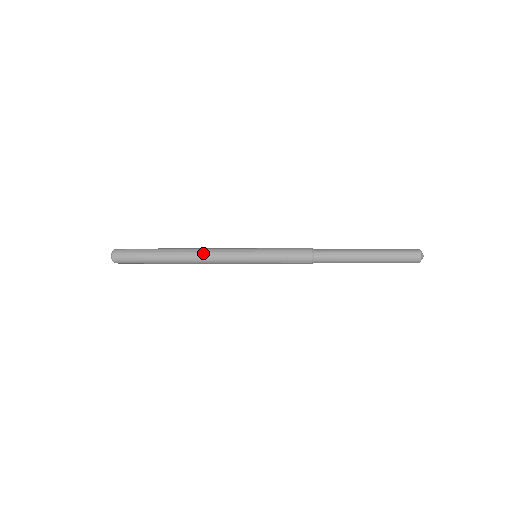
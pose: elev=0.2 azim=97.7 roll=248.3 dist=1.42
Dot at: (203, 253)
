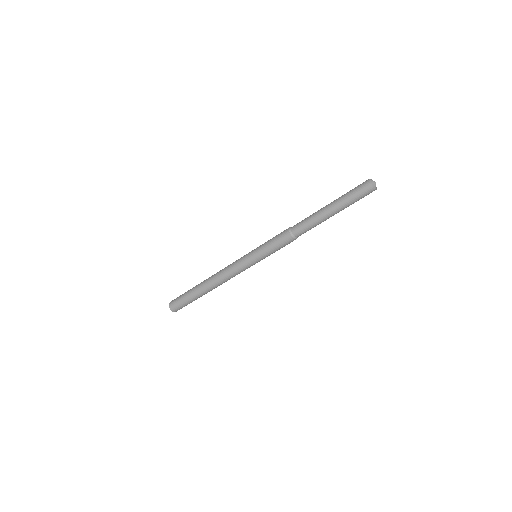
Dot at: (220, 271)
